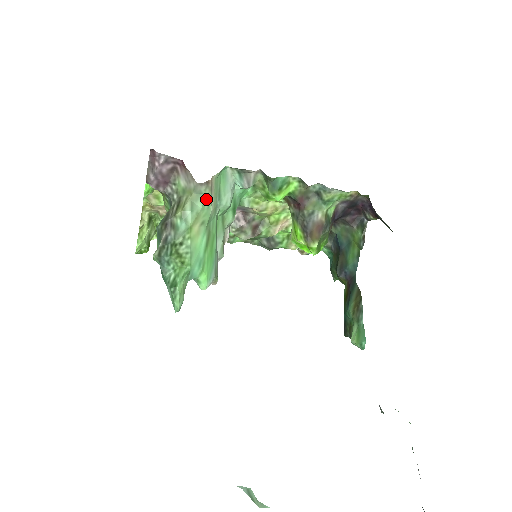
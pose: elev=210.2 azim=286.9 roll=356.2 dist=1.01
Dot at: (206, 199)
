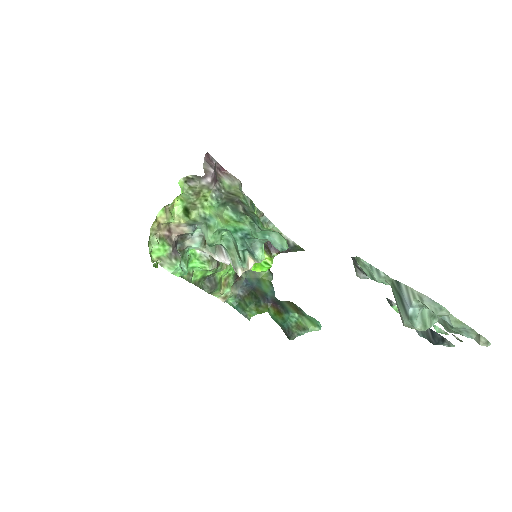
Dot at: occluded
